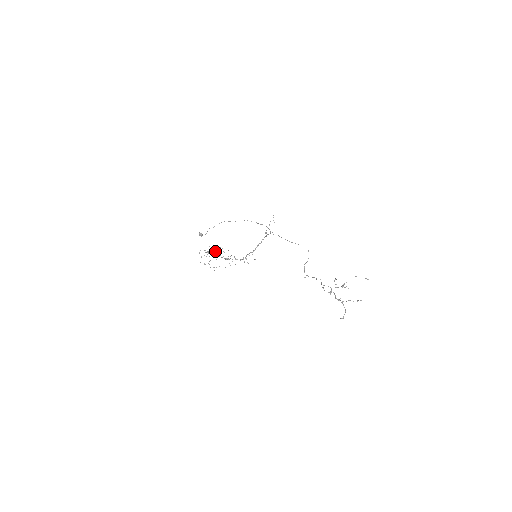
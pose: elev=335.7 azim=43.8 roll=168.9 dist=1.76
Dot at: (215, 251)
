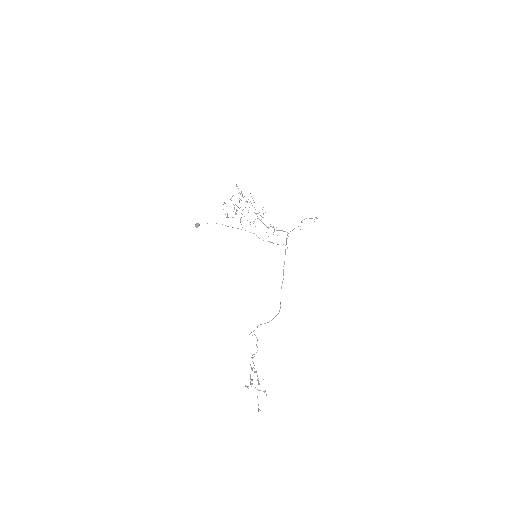
Dot at: occluded
